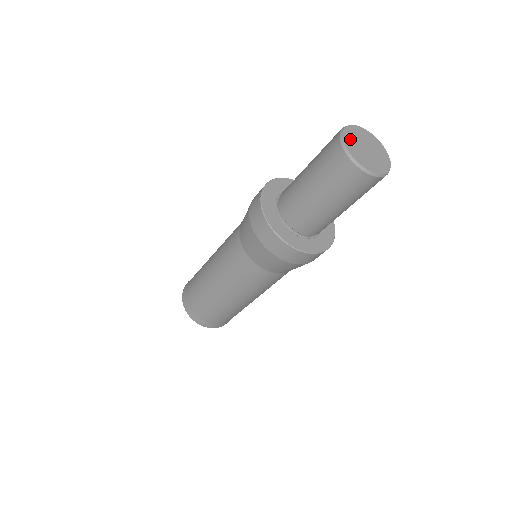
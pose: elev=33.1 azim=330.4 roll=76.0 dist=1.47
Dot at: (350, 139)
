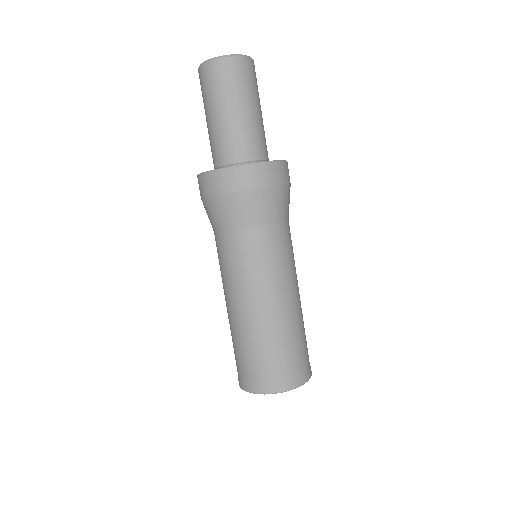
Dot at: occluded
